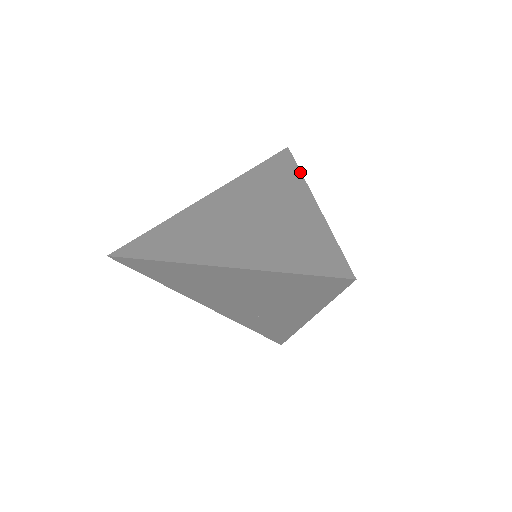
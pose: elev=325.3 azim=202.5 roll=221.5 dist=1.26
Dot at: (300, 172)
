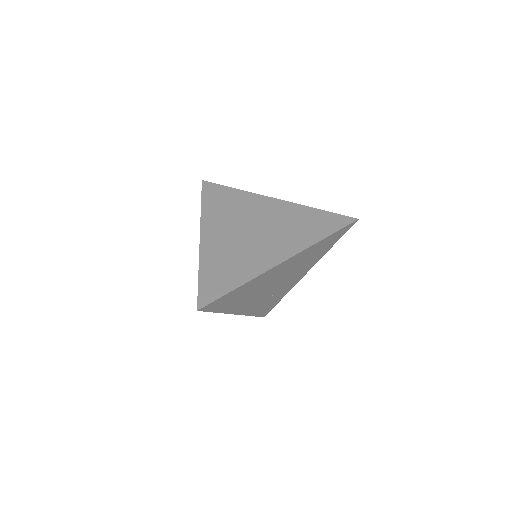
Dot at: (240, 190)
